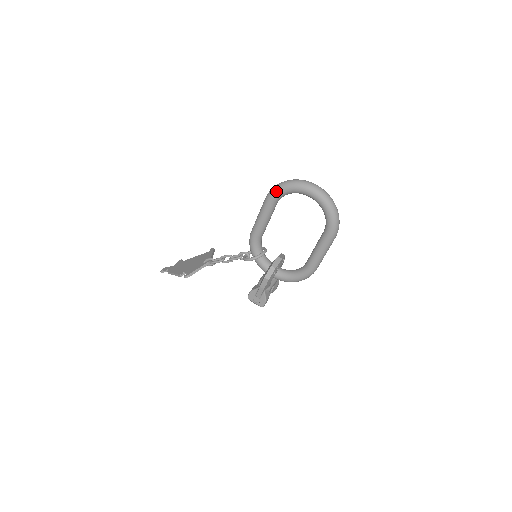
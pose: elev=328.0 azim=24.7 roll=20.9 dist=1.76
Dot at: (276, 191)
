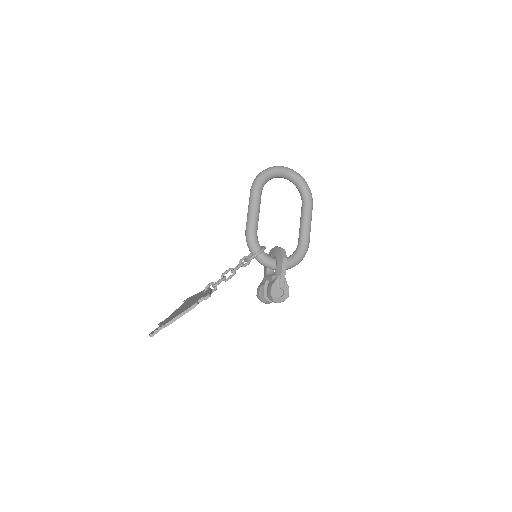
Dot at: (261, 178)
